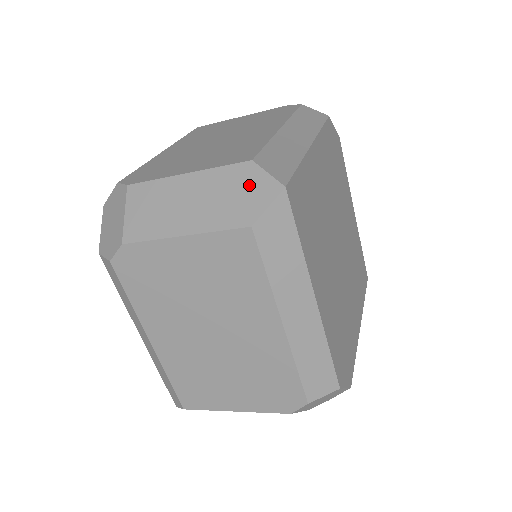
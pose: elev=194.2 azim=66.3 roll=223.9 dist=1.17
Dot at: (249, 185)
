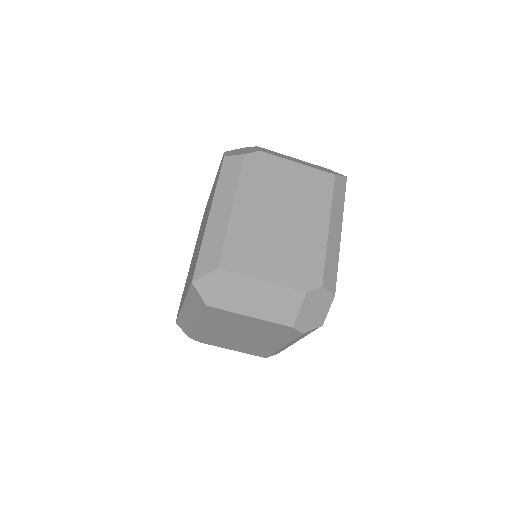
Dot at: (329, 170)
